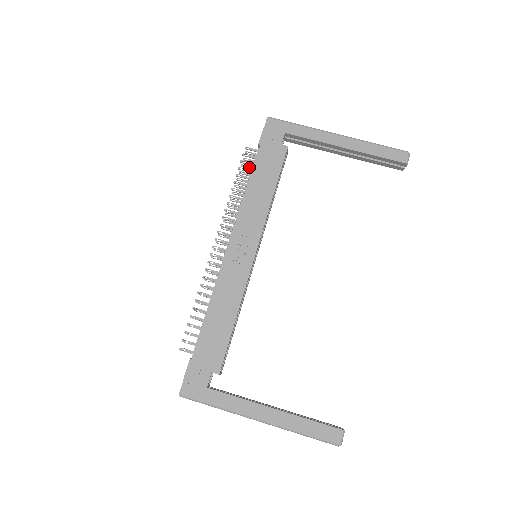
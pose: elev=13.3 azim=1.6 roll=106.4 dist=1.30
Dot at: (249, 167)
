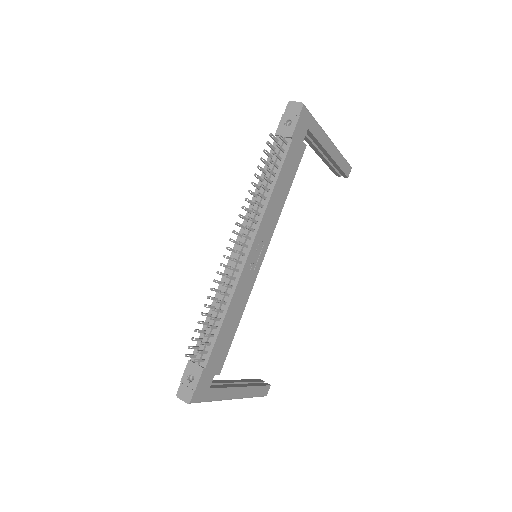
Dot at: (269, 154)
